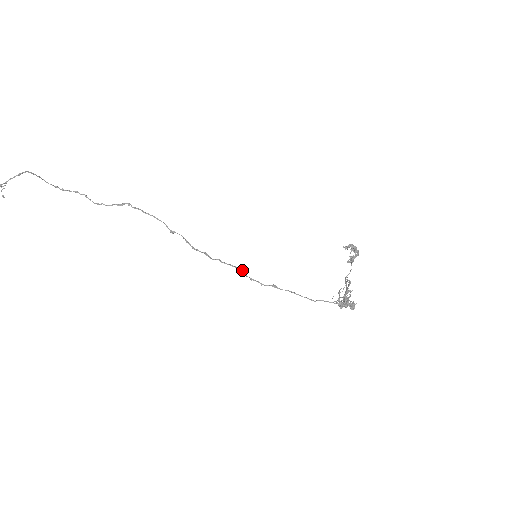
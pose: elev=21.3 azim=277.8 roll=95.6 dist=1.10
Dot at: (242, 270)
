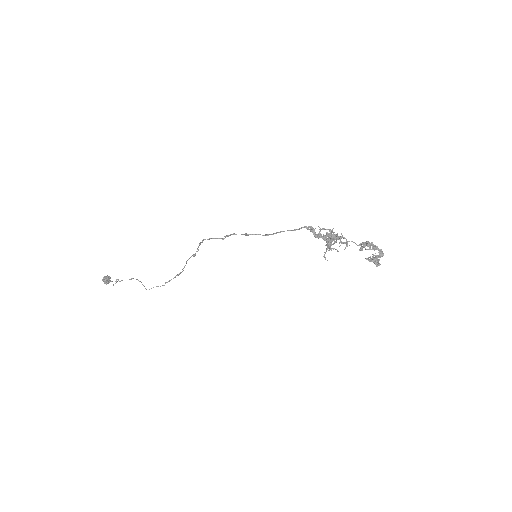
Dot at: occluded
